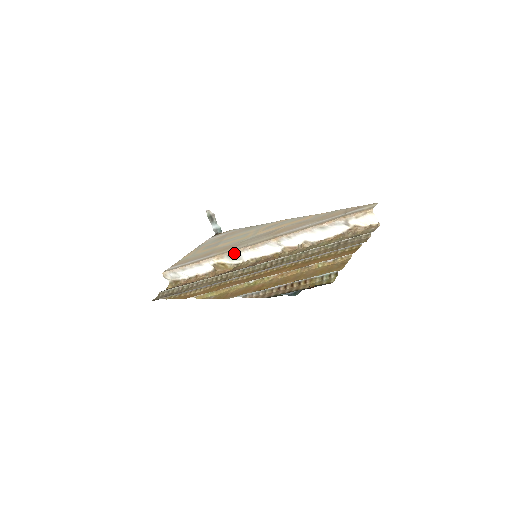
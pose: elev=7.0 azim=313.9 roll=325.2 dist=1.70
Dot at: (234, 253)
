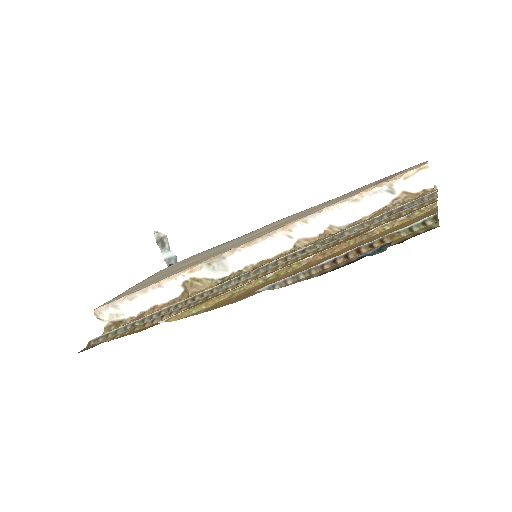
Dot at: (218, 258)
